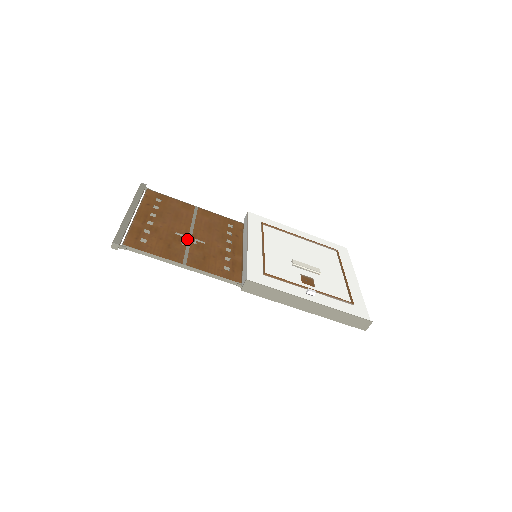
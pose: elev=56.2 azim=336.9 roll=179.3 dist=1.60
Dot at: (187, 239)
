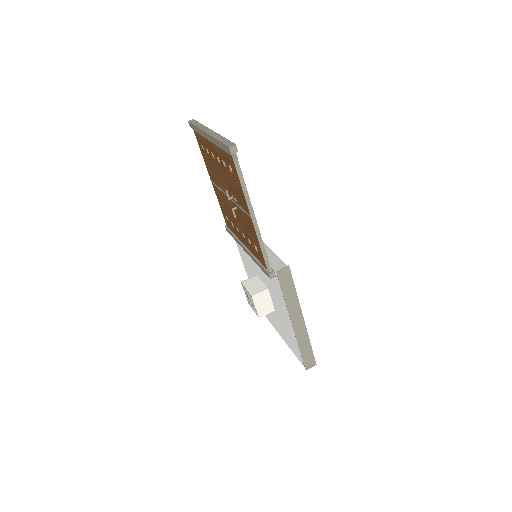
Dot at: occluded
